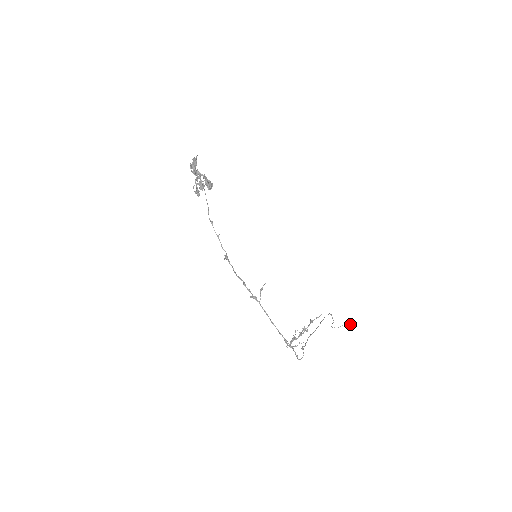
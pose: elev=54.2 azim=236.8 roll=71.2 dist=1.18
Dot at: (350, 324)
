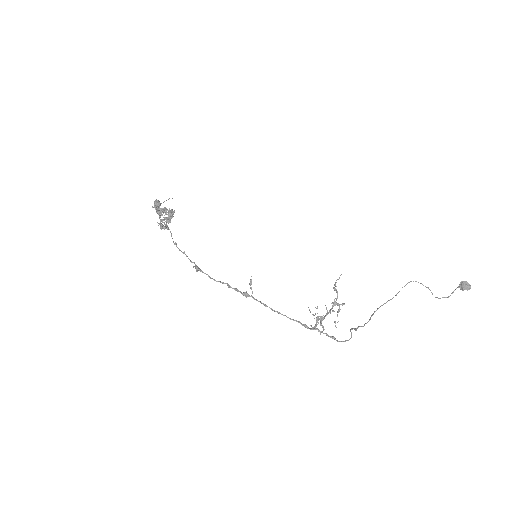
Dot at: (463, 284)
